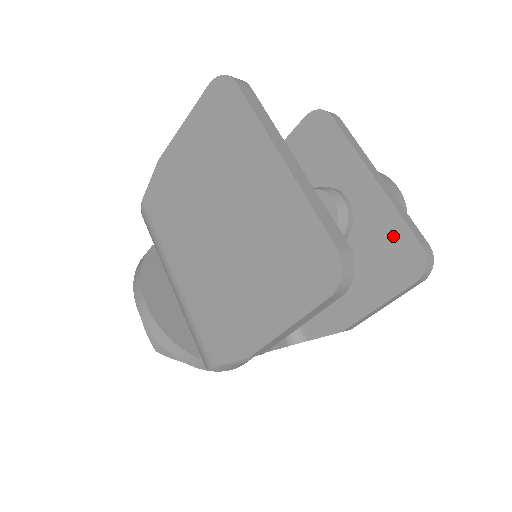
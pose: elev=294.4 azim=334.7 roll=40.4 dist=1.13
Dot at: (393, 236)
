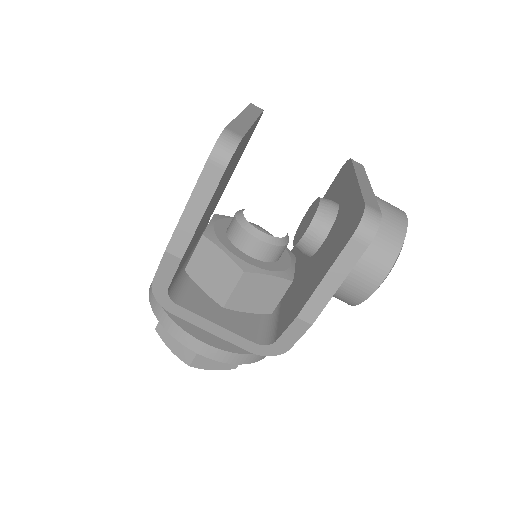
Dot at: (352, 211)
